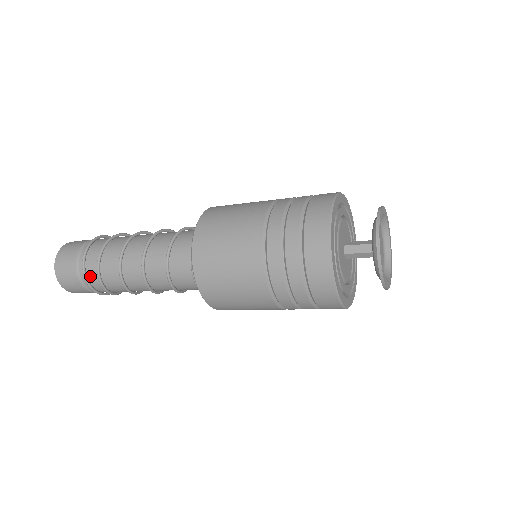
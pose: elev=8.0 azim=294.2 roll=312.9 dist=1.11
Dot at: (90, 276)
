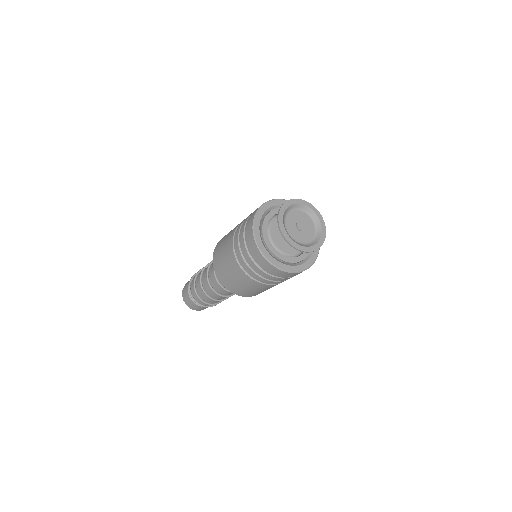
Dot at: (203, 304)
